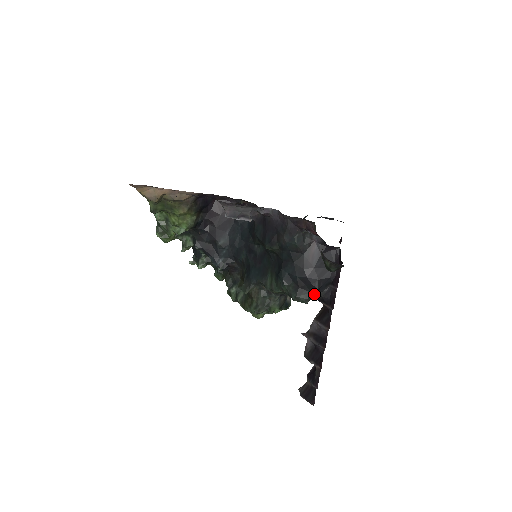
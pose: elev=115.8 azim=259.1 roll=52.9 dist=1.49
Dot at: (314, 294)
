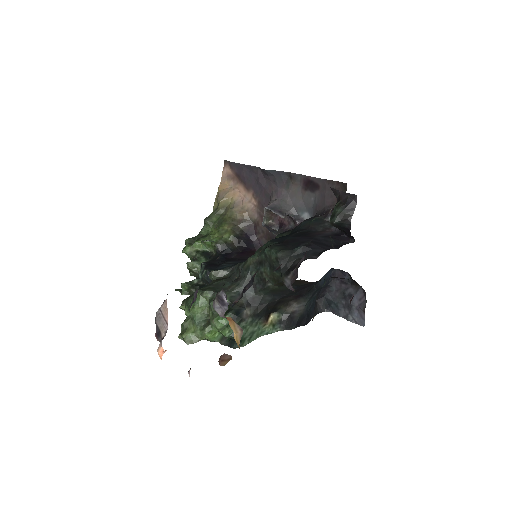
Dot at: (293, 256)
